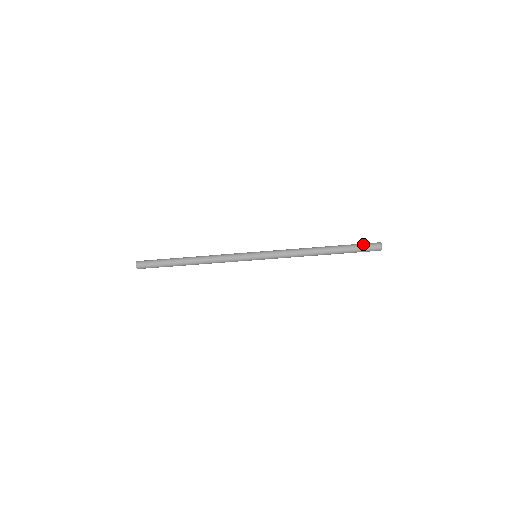
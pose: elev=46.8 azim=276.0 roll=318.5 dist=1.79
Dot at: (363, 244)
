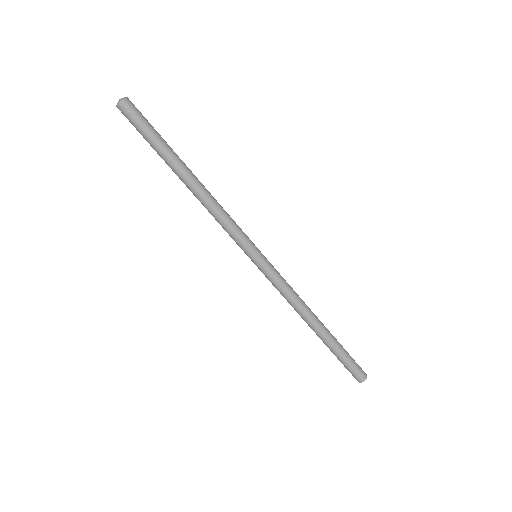
Dot at: occluded
